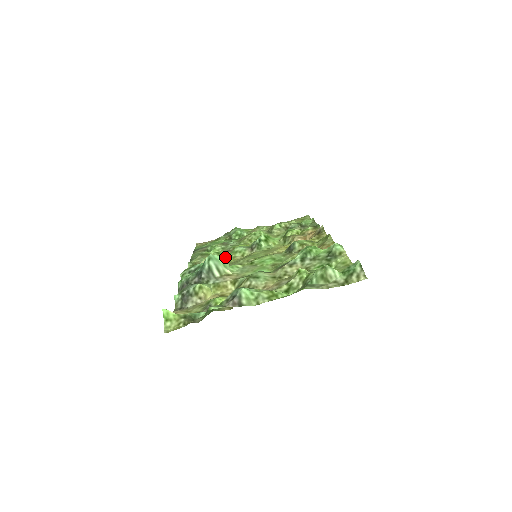
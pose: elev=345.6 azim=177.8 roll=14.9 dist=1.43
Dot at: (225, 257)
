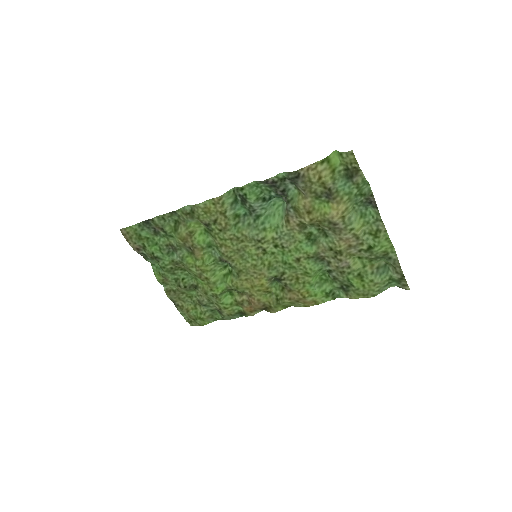
Dot at: (215, 238)
